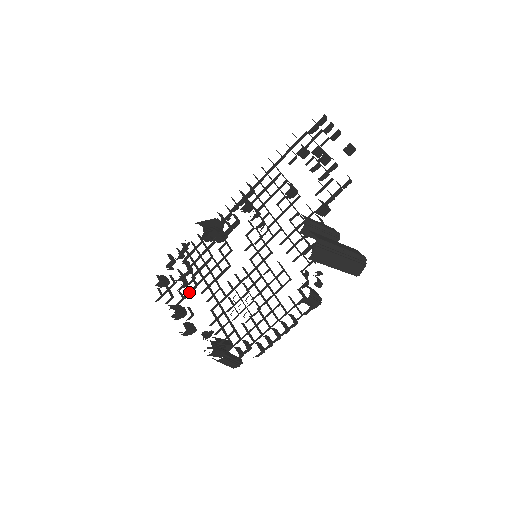
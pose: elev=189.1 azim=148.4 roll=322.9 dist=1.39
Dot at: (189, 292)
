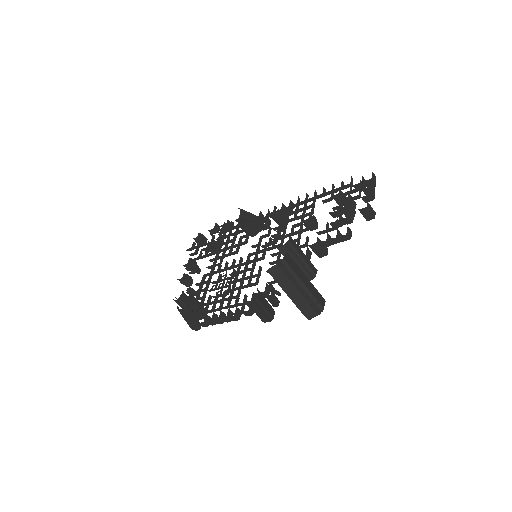
Dot at: (205, 255)
